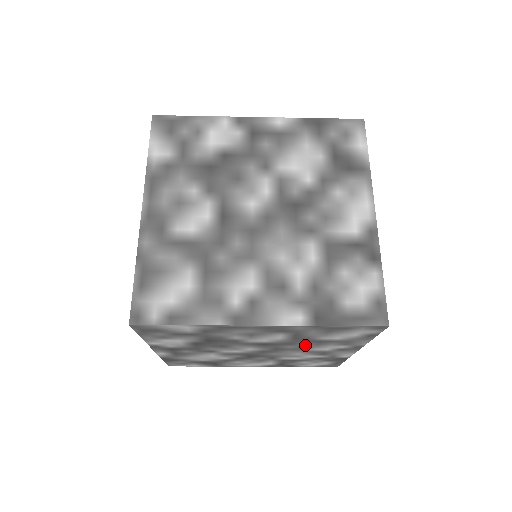
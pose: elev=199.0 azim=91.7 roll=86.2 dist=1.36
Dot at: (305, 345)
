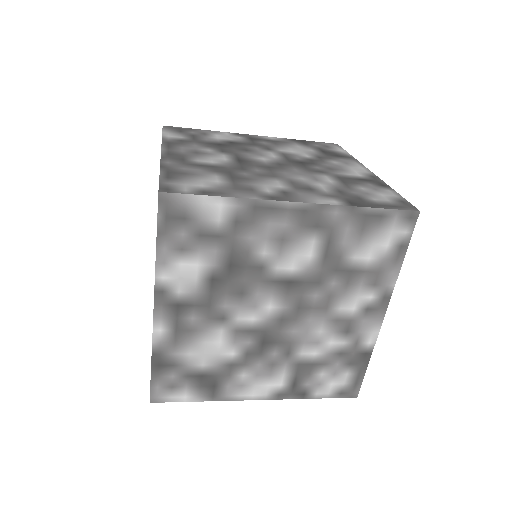
Dot at: (332, 289)
